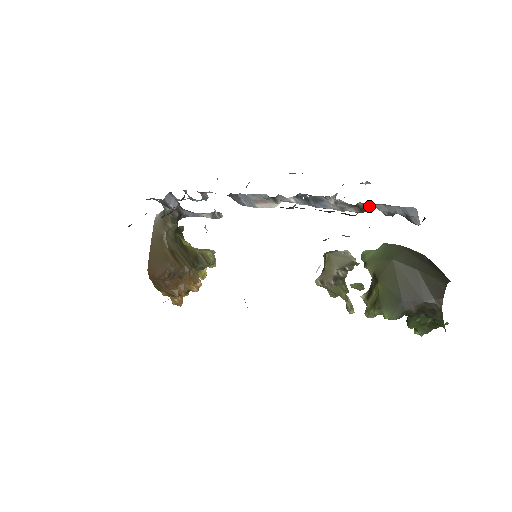
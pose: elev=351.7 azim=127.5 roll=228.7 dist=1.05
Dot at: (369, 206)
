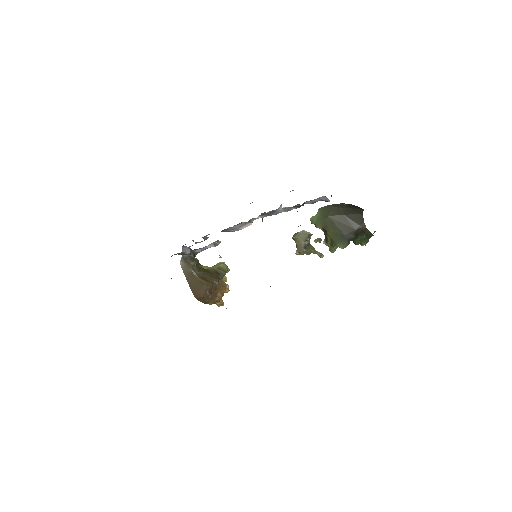
Dot at: (301, 205)
